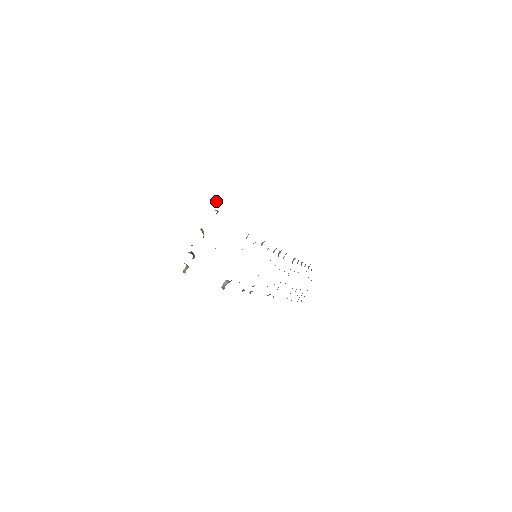
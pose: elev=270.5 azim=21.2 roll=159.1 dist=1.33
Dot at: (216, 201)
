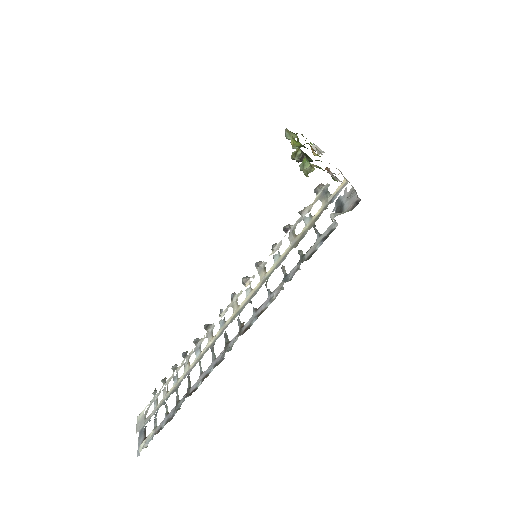
Dot at: occluded
